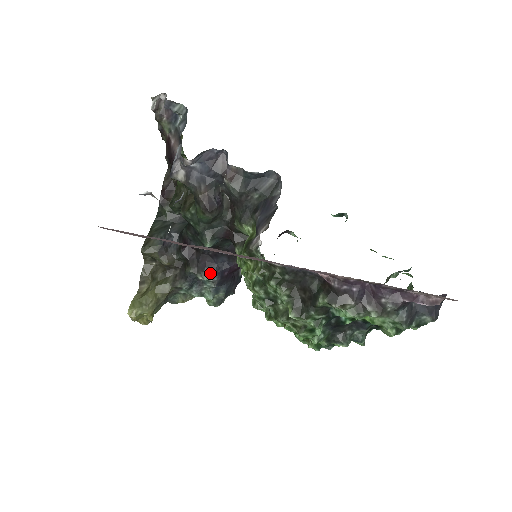
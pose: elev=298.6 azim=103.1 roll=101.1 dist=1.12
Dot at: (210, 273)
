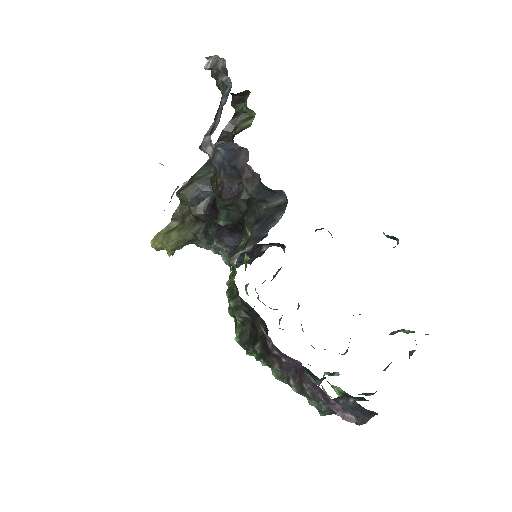
Dot at: (224, 243)
